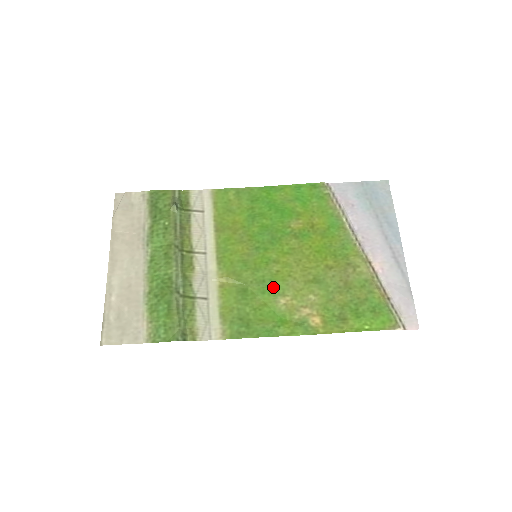
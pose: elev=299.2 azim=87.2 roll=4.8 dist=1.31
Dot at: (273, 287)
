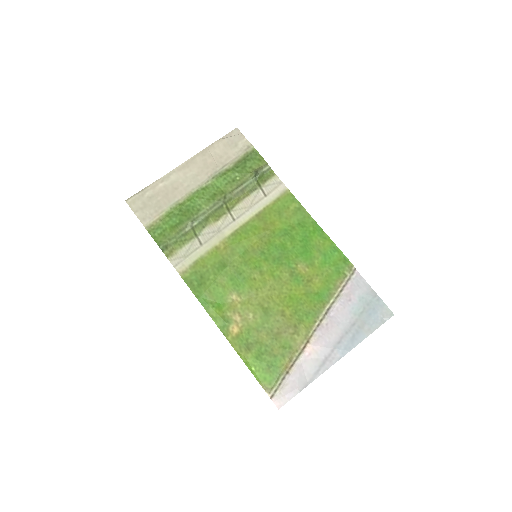
Dot at: (240, 283)
